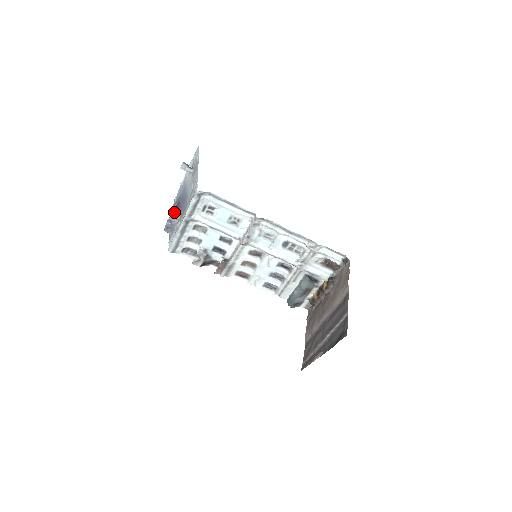
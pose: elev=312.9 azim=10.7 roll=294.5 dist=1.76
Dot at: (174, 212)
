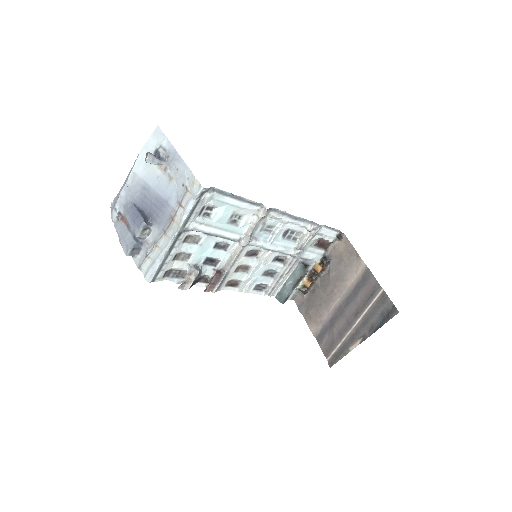
Dot at: (145, 225)
